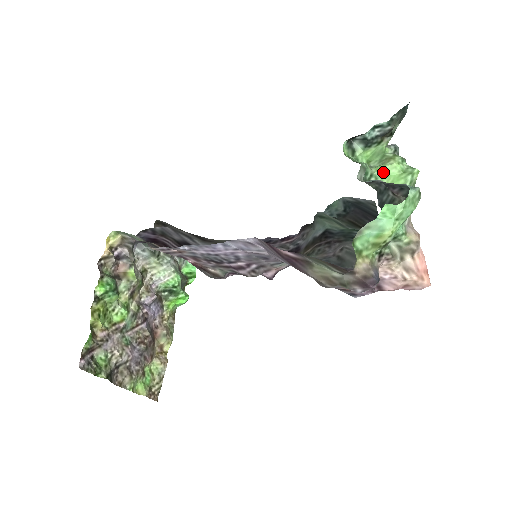
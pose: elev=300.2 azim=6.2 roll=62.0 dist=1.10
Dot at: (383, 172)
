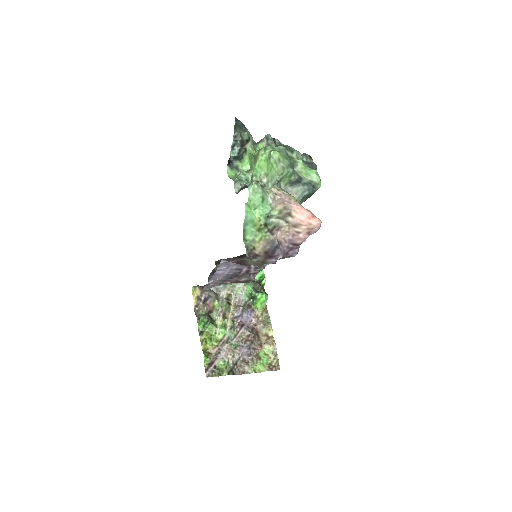
Dot at: (257, 169)
